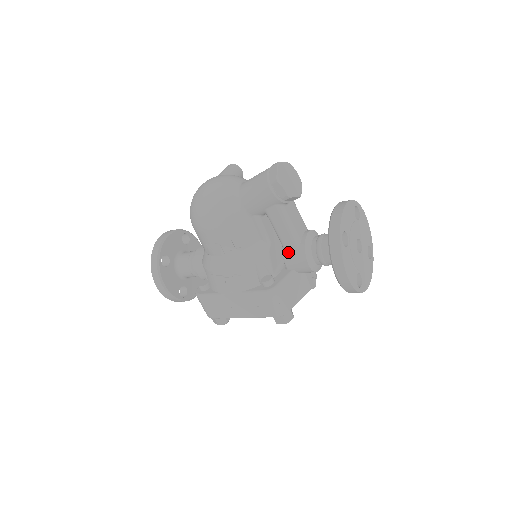
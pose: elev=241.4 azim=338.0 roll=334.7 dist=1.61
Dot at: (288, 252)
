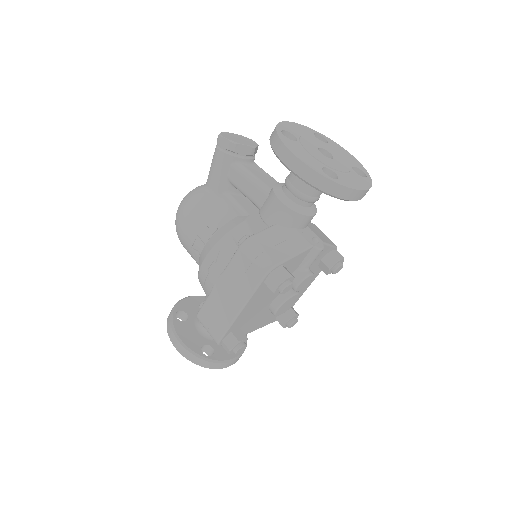
Dot at: (262, 207)
